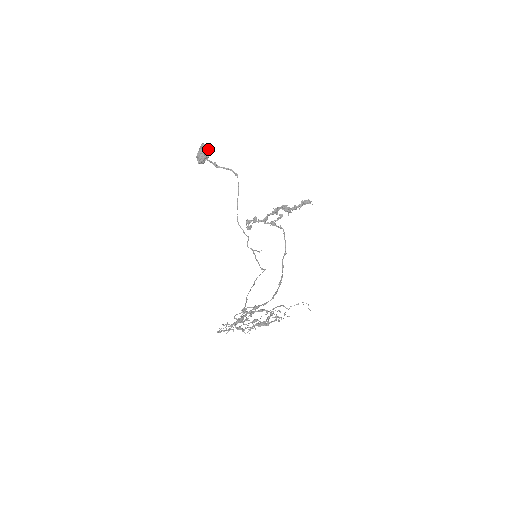
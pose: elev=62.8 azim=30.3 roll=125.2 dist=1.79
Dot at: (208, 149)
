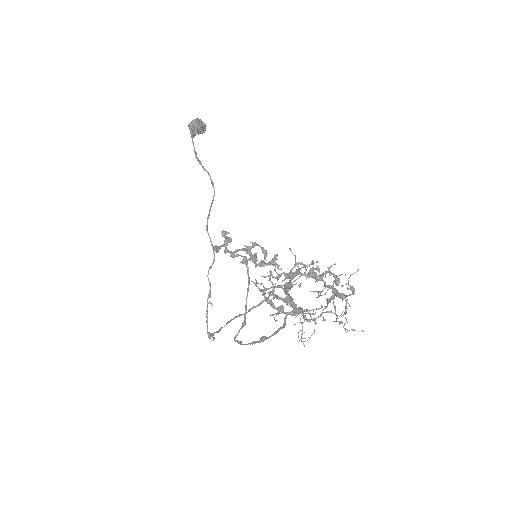
Dot at: occluded
